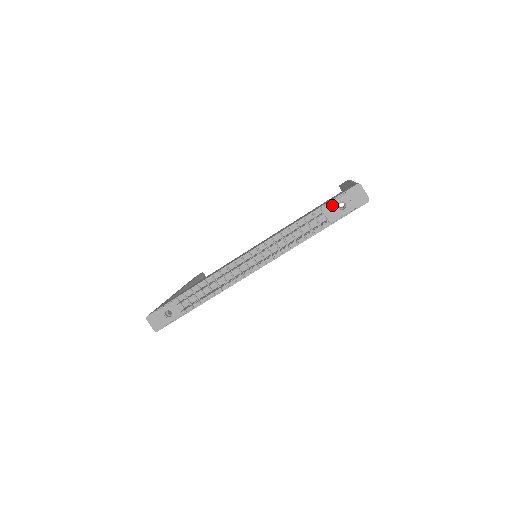
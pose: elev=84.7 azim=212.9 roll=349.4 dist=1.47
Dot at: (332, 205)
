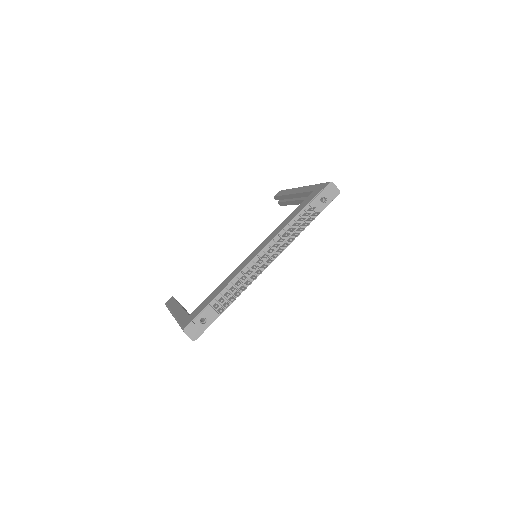
Dot at: (317, 200)
